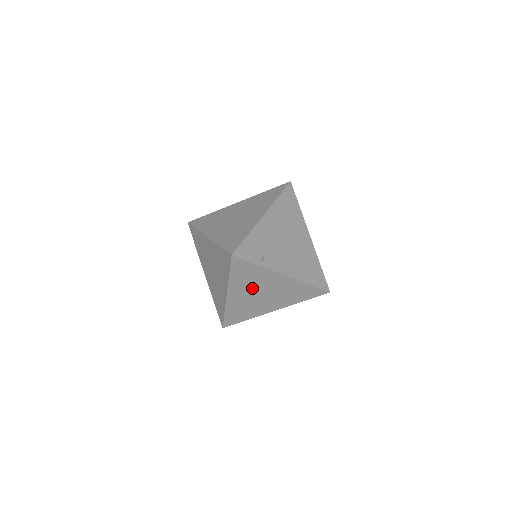
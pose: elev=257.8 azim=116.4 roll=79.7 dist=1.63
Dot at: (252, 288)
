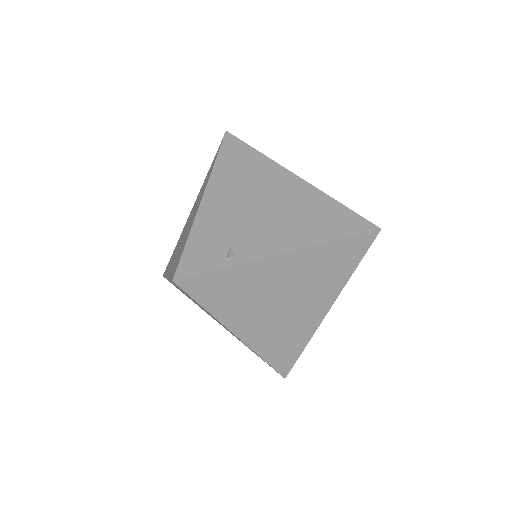
Dot at: (259, 304)
